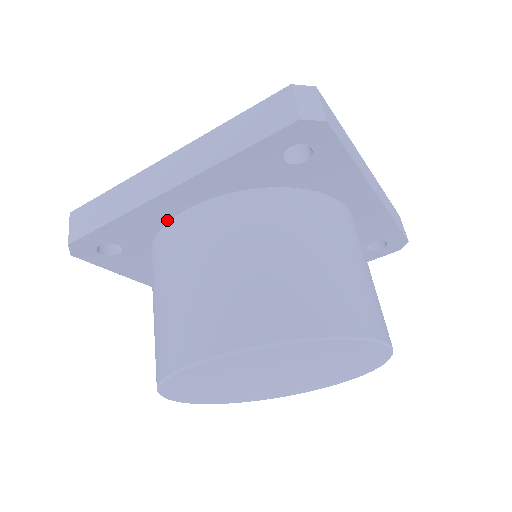
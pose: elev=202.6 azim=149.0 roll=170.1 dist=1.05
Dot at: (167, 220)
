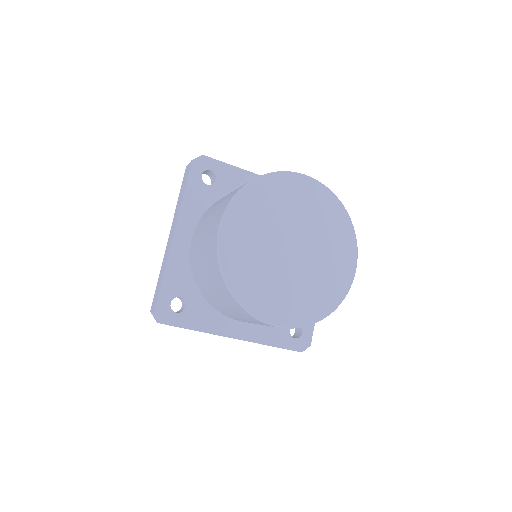
Dot at: (189, 258)
